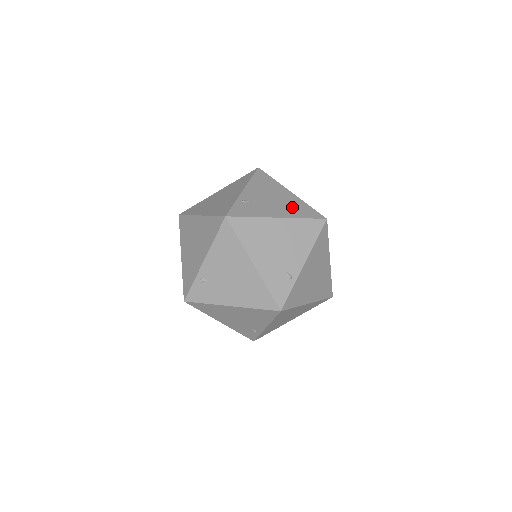
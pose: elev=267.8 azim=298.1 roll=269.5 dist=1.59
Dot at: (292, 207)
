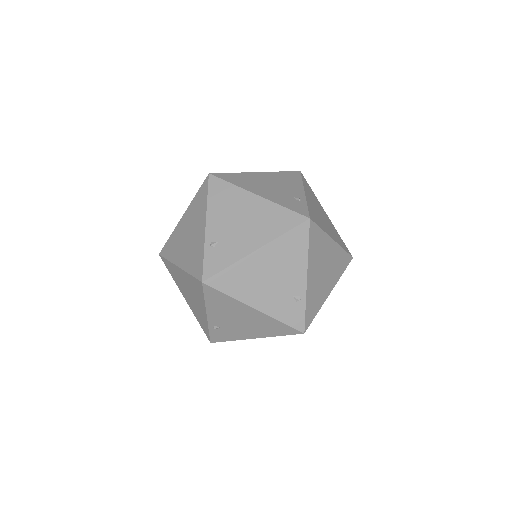
Dot at: occluded
